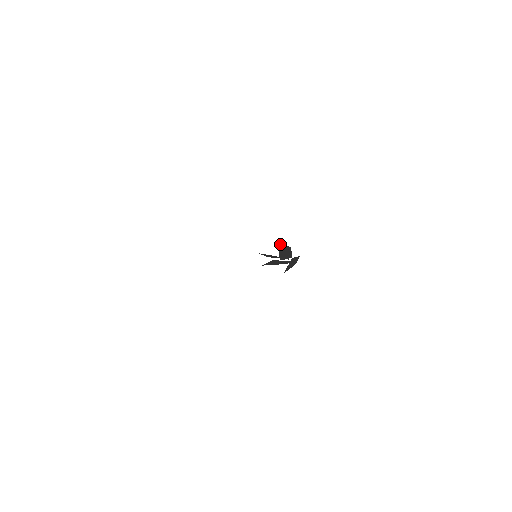
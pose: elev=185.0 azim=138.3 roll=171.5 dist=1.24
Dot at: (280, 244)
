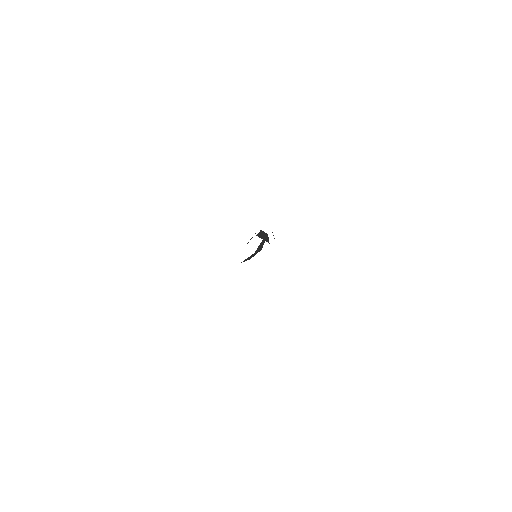
Dot at: (258, 236)
